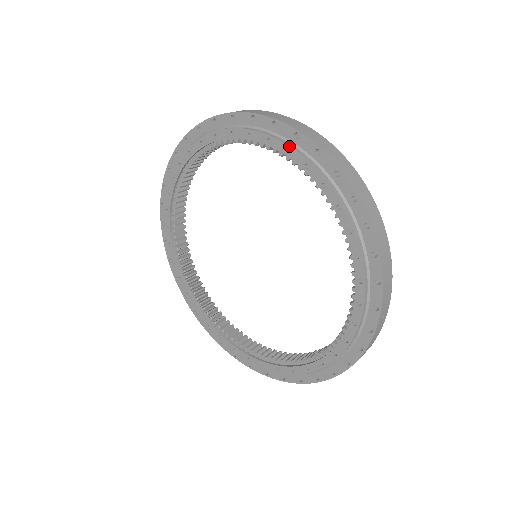
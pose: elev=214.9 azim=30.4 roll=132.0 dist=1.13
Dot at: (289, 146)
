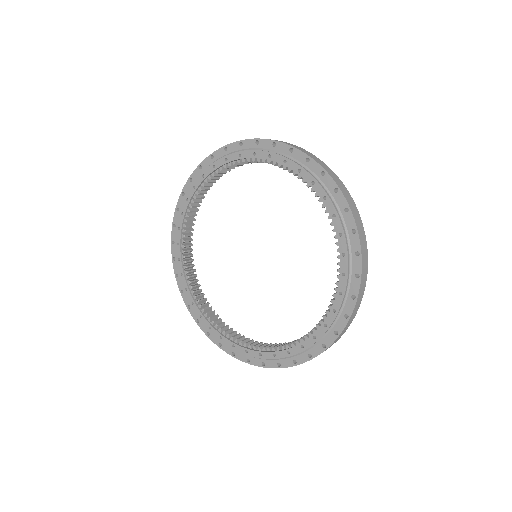
Dot at: (286, 158)
